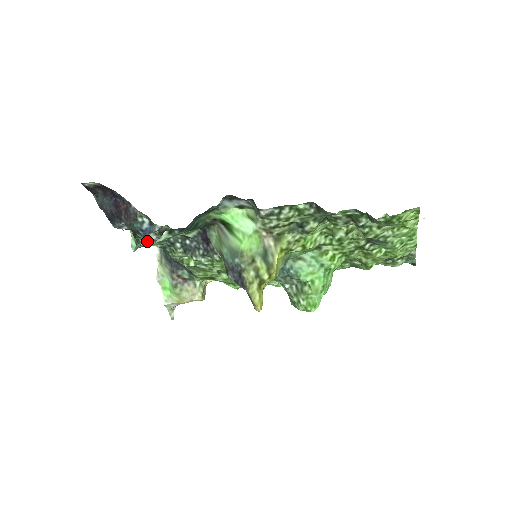
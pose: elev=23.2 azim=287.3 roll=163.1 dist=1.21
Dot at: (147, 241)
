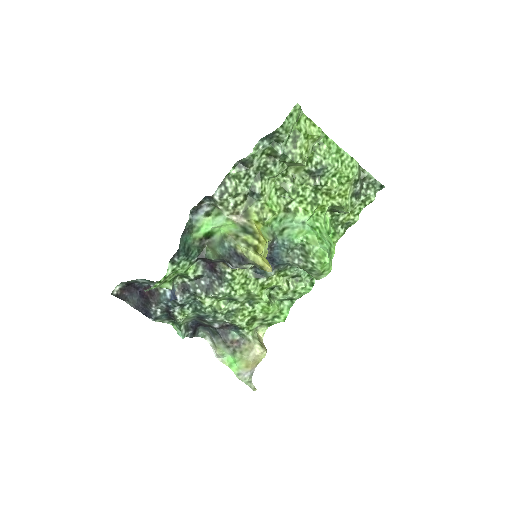
Dot at: (180, 311)
